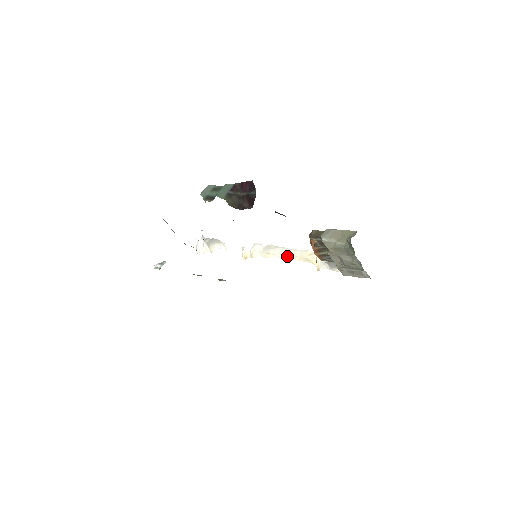
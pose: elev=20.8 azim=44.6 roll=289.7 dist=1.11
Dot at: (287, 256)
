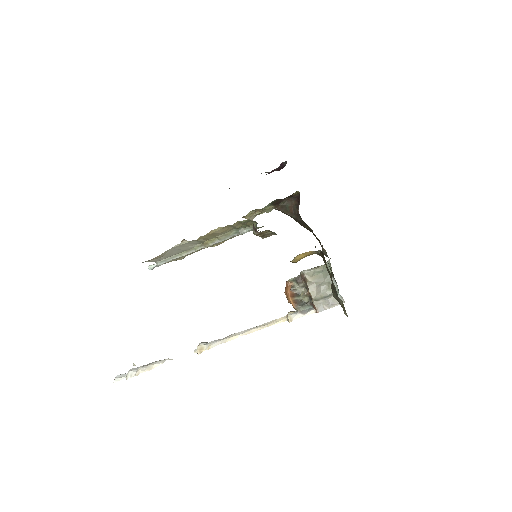
Dot at: (253, 329)
